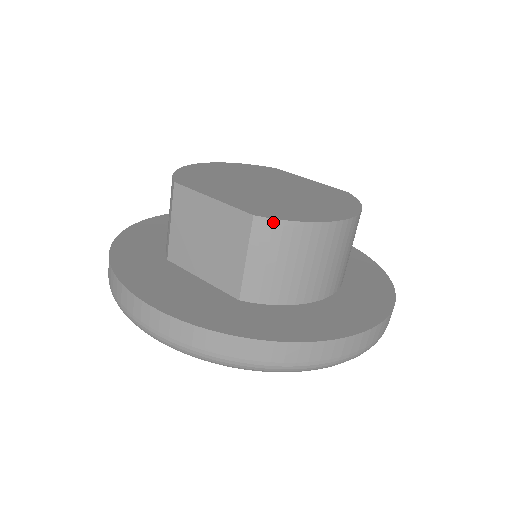
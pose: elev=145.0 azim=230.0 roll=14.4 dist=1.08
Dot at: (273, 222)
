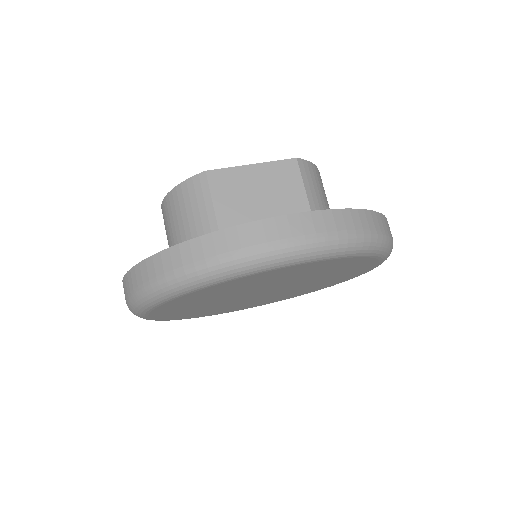
Dot at: (307, 163)
